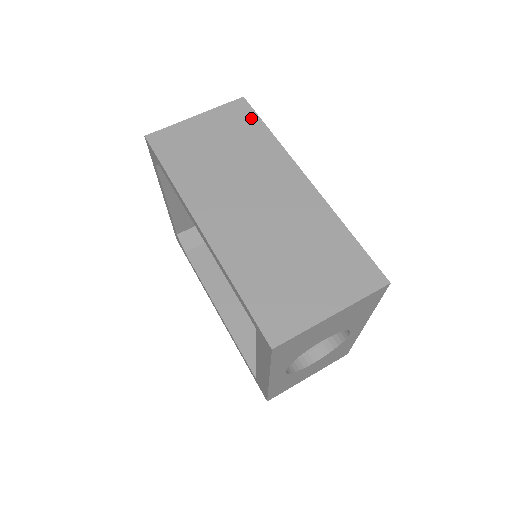
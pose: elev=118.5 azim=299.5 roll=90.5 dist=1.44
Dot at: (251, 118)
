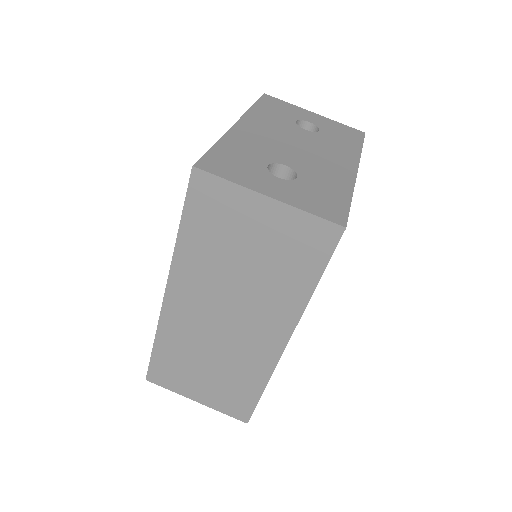
Dot at: (318, 258)
